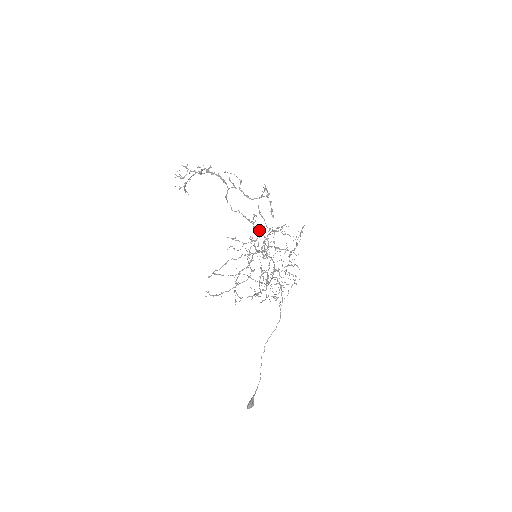
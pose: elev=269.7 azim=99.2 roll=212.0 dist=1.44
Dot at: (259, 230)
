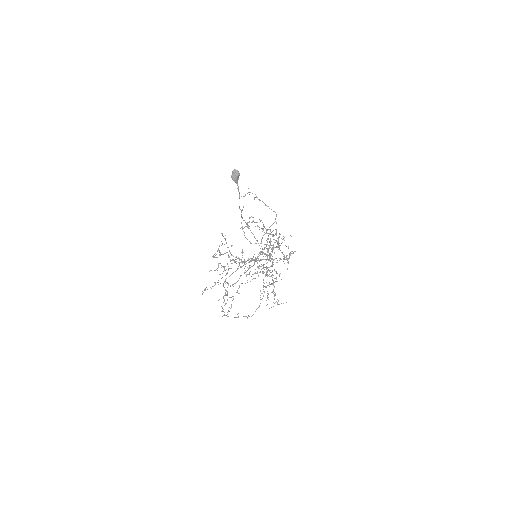
Dot at: occluded
